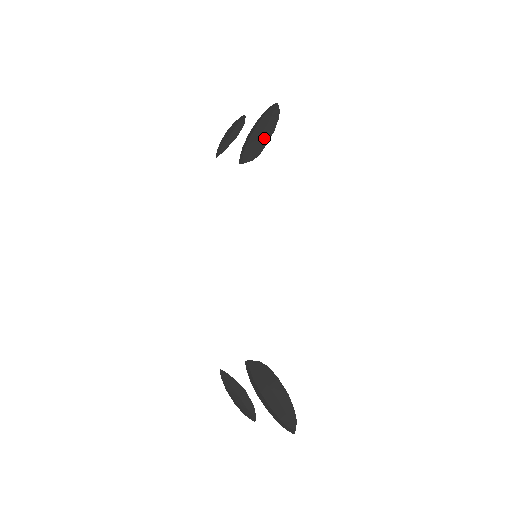
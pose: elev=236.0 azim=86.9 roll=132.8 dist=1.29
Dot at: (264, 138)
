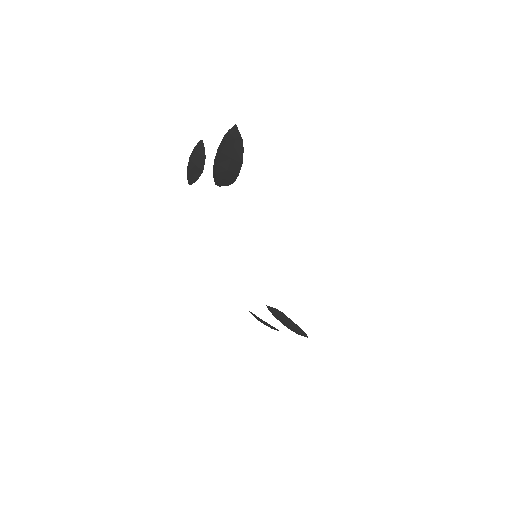
Dot at: (233, 170)
